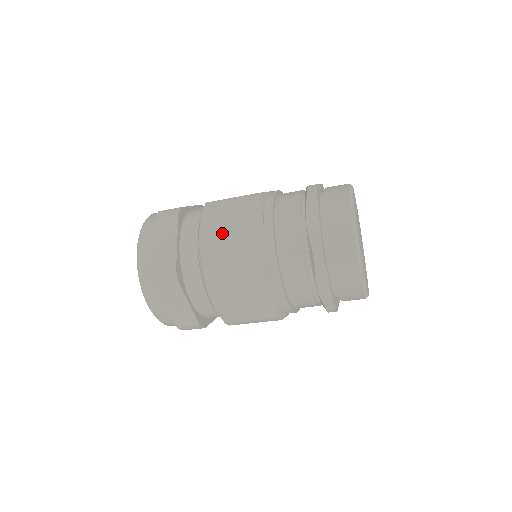
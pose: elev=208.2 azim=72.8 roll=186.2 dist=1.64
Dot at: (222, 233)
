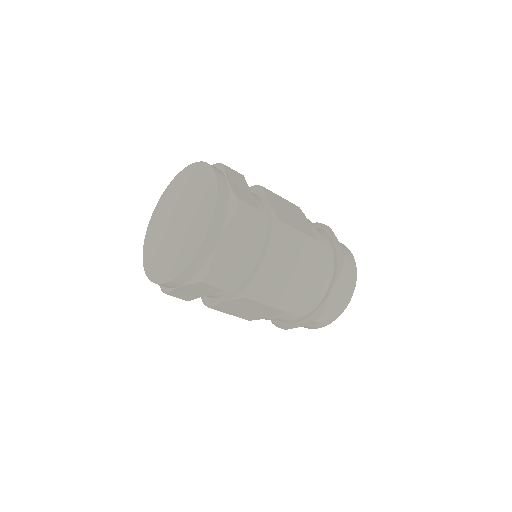
Dot at: (284, 209)
